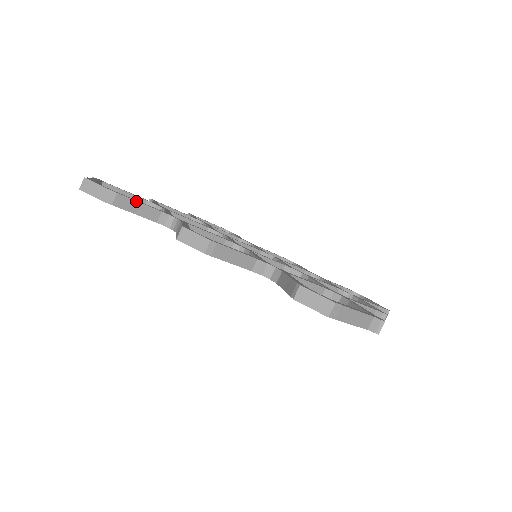
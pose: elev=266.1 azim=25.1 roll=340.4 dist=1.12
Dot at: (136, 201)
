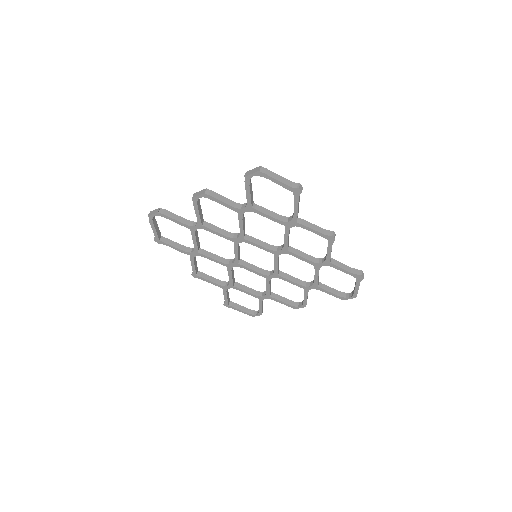
Dot at: (175, 214)
